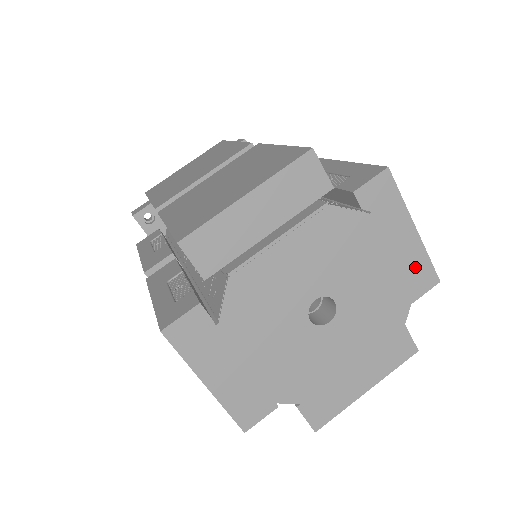
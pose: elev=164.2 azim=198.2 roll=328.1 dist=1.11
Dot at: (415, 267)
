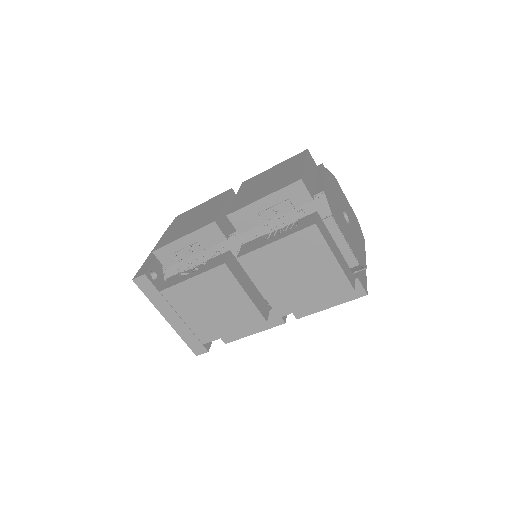
Dot at: (363, 277)
